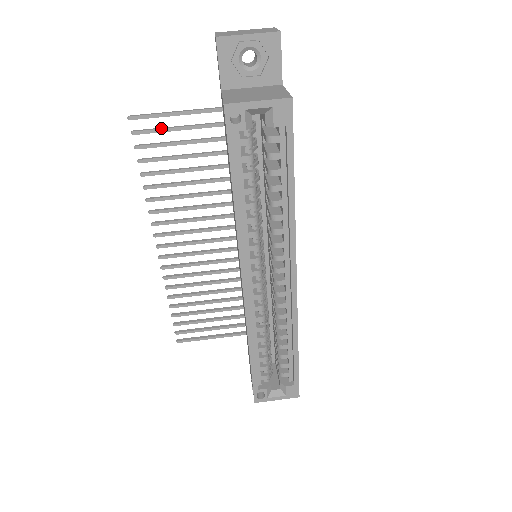
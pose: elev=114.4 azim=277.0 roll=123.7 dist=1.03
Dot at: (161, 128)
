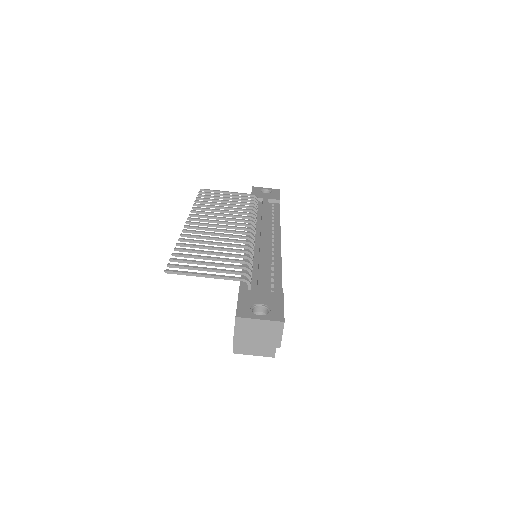
Dot at: (191, 269)
